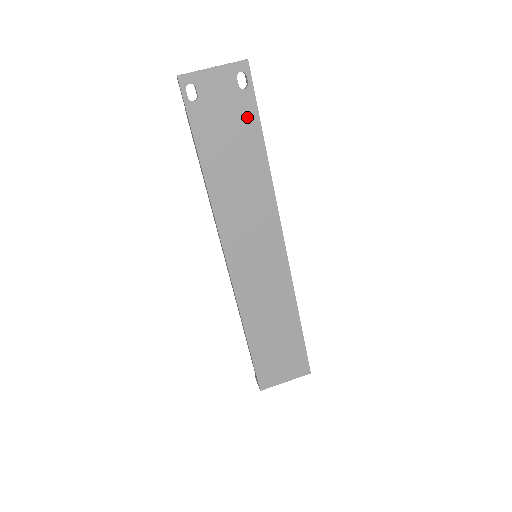
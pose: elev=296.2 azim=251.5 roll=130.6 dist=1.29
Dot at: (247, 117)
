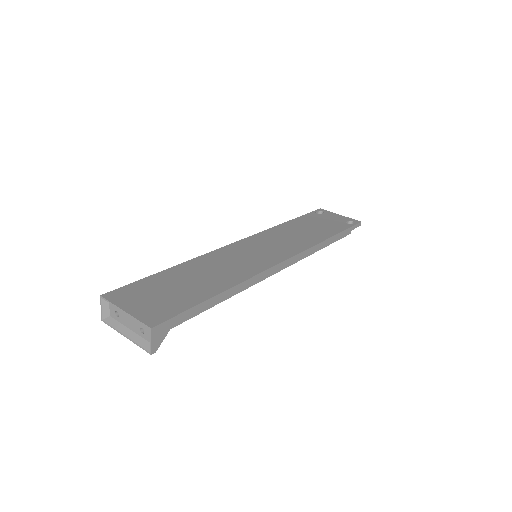
Dot at: (337, 228)
